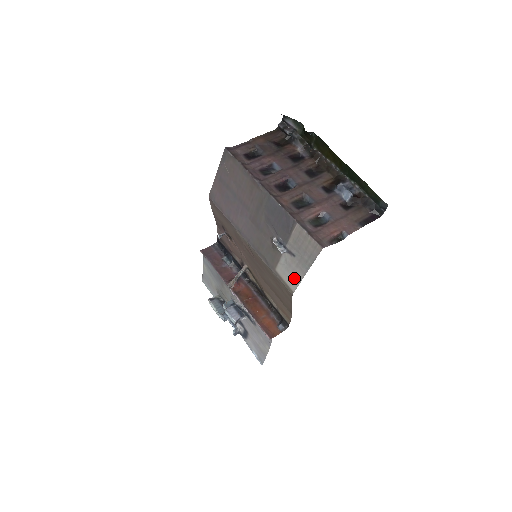
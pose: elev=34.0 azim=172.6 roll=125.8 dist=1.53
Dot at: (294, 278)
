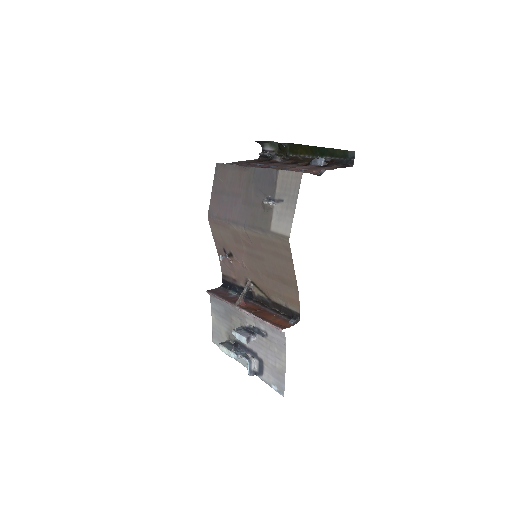
Dot at: (287, 222)
